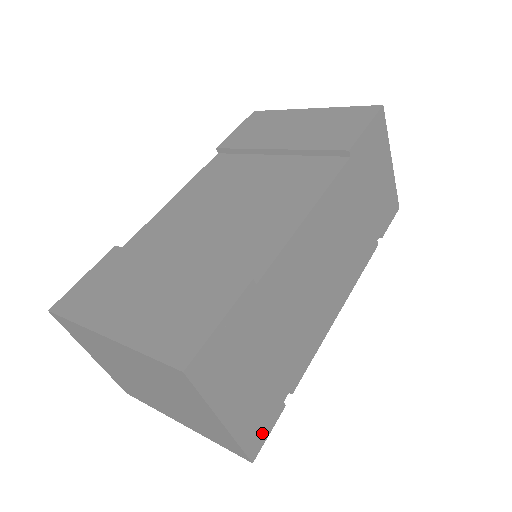
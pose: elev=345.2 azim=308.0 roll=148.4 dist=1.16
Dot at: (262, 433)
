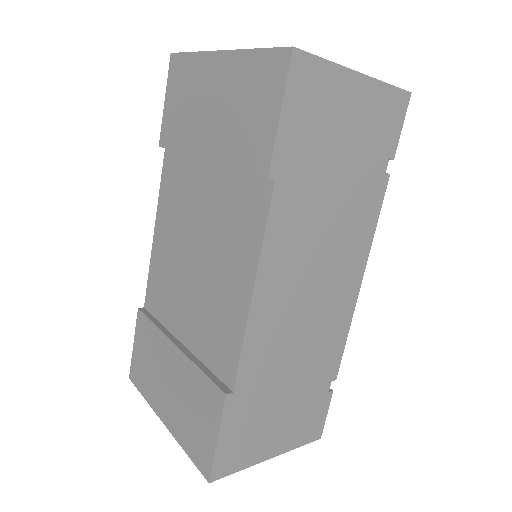
Dot at: (318, 422)
